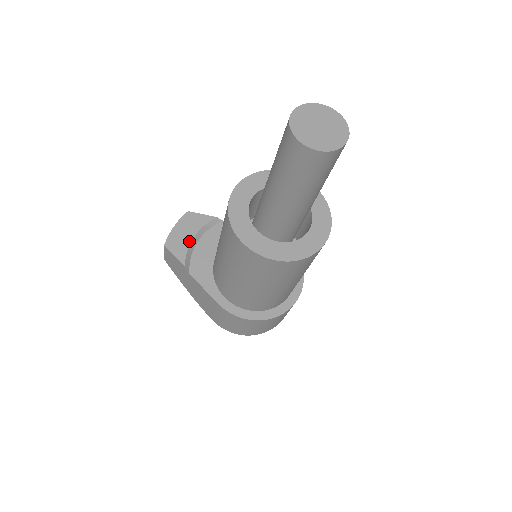
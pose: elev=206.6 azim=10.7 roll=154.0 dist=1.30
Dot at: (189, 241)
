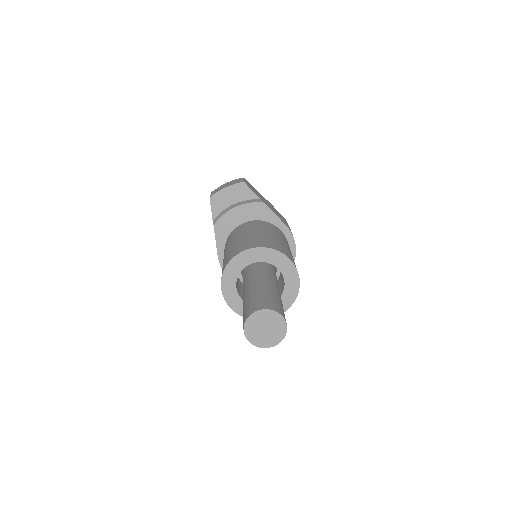
Dot at: (228, 205)
